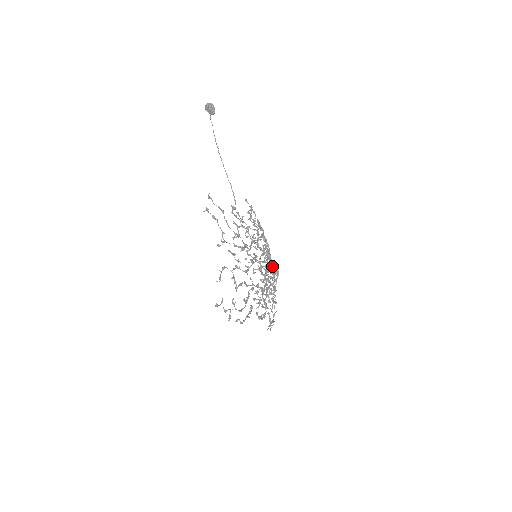
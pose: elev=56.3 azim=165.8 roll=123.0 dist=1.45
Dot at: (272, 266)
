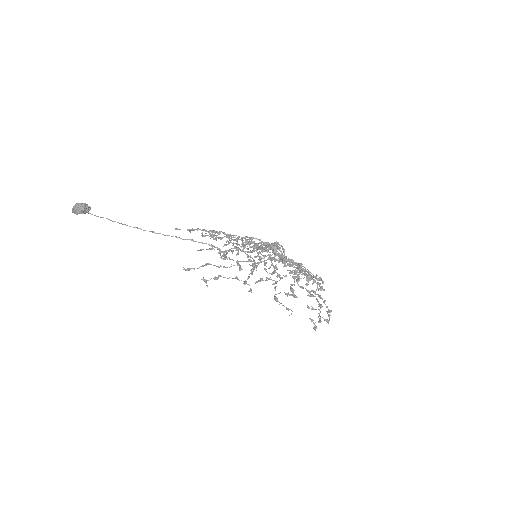
Dot at: (276, 247)
